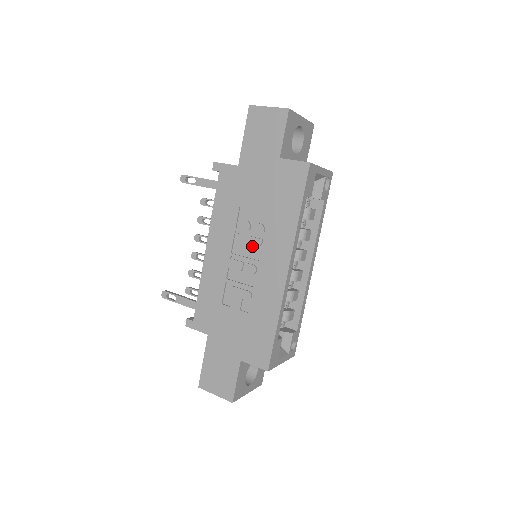
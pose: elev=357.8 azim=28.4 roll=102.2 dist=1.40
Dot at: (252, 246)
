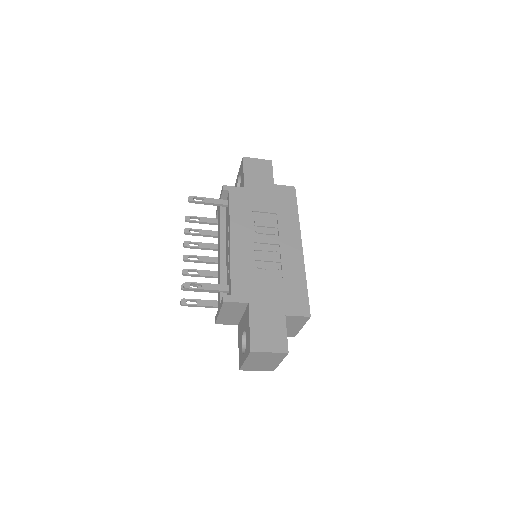
Dot at: (270, 234)
